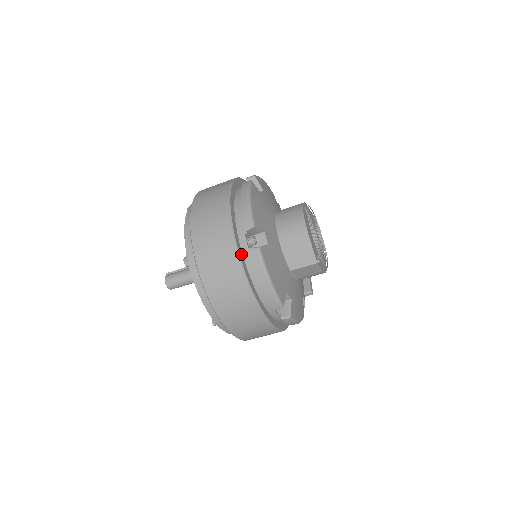
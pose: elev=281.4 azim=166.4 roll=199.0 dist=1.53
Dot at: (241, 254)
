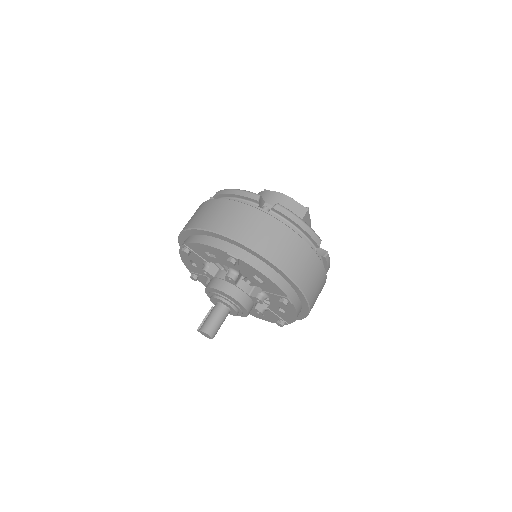
Dot at: occluded
